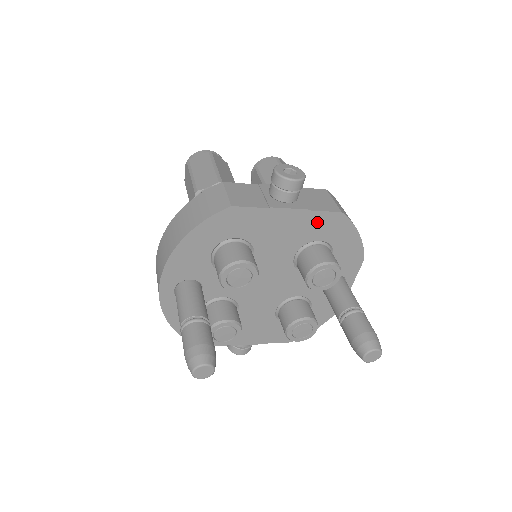
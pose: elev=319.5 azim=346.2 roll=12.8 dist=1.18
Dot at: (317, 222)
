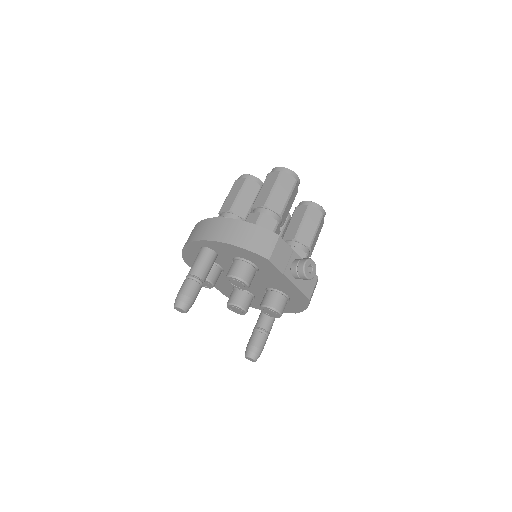
Dot at: (295, 292)
